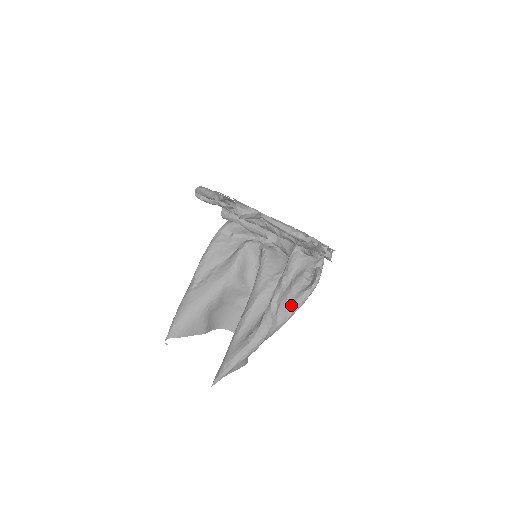
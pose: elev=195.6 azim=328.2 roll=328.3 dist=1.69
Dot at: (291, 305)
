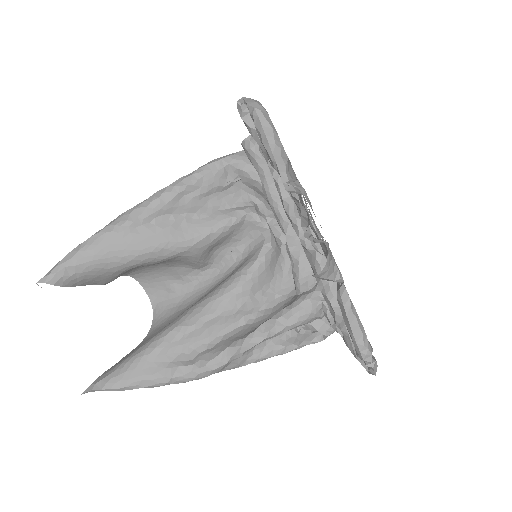
Dot at: (256, 354)
